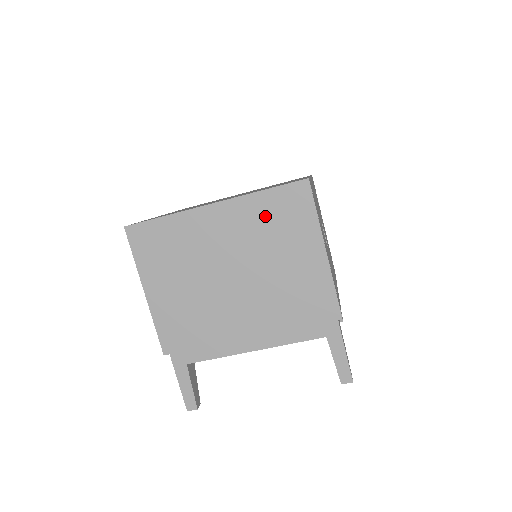
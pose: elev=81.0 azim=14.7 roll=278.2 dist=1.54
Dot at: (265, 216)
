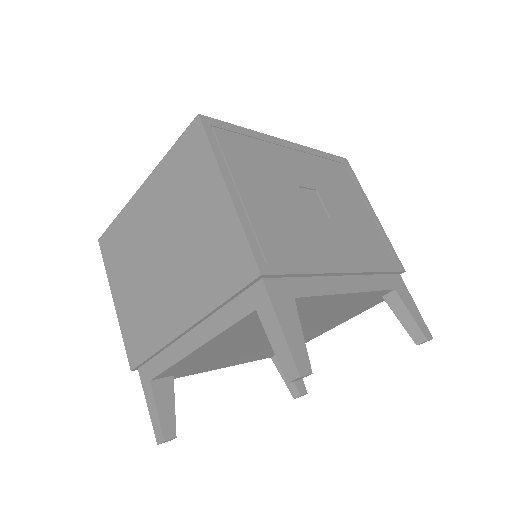
Dot at: (175, 177)
